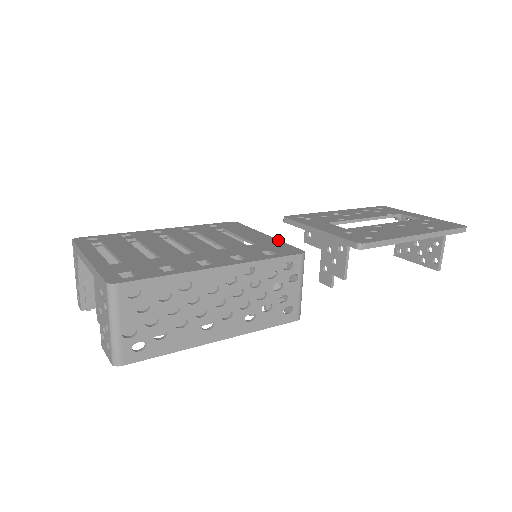
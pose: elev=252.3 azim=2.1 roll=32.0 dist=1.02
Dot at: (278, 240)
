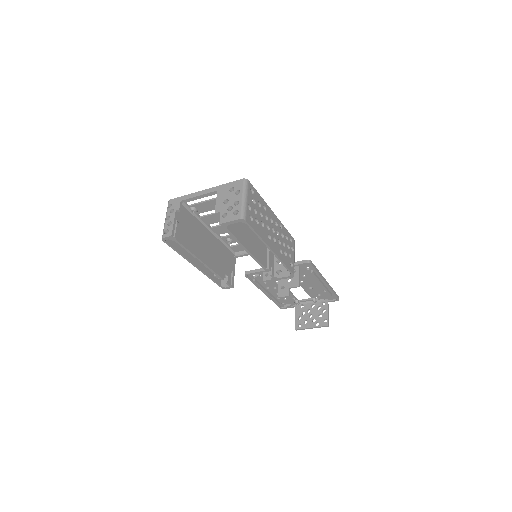
Dot at: occluded
